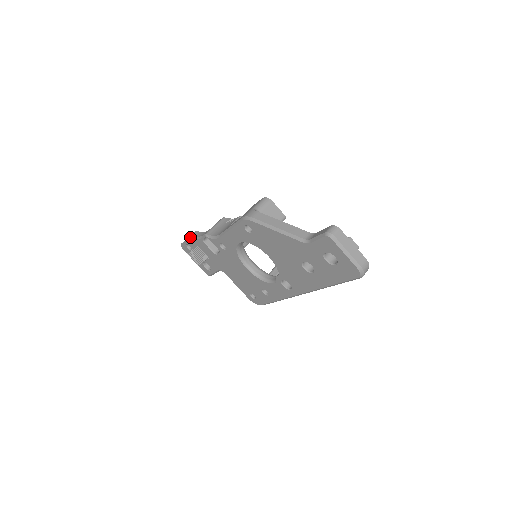
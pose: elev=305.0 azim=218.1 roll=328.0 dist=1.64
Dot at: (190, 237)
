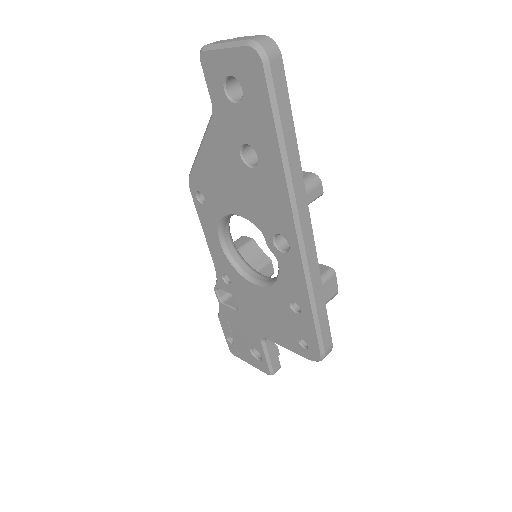
Dot at: (218, 316)
